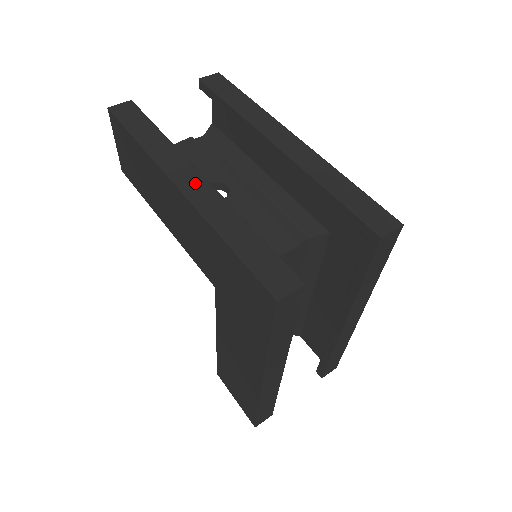
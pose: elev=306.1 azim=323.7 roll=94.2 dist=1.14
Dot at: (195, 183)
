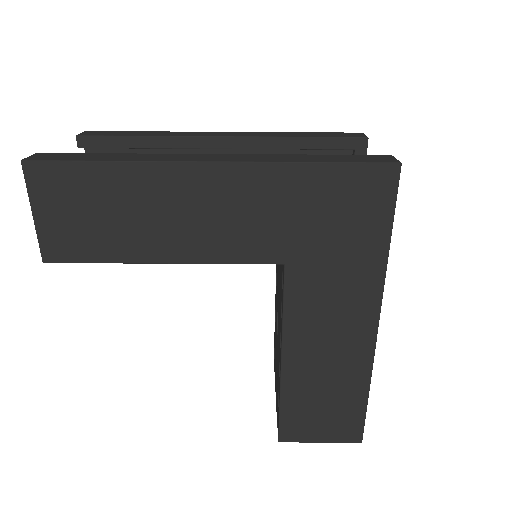
Dot at: (217, 157)
